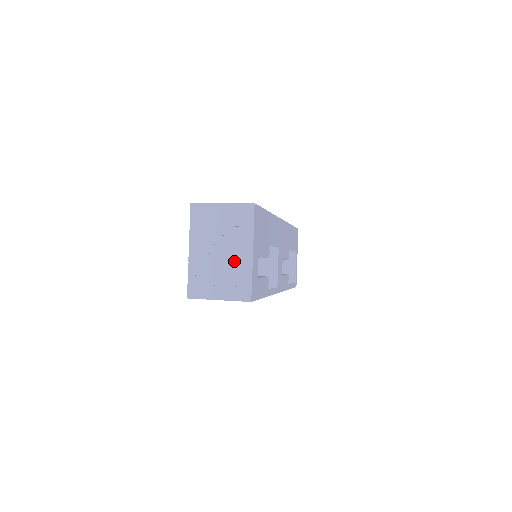
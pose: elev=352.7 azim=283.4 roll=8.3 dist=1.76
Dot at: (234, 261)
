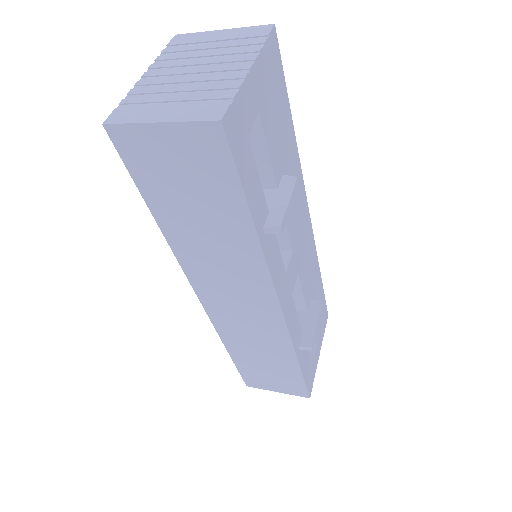
Dot at: (213, 77)
